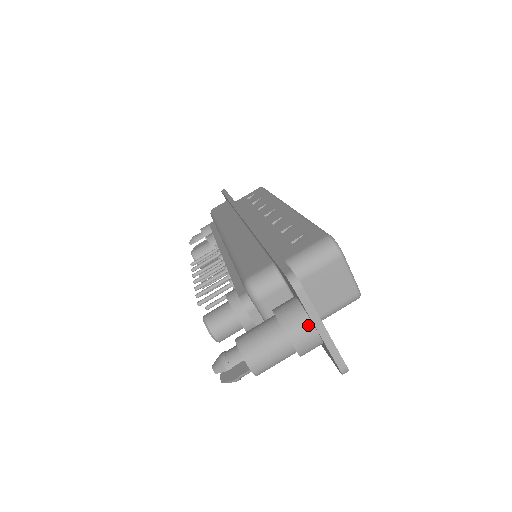
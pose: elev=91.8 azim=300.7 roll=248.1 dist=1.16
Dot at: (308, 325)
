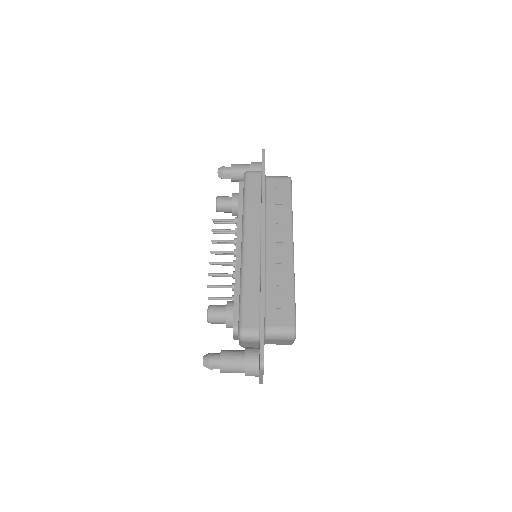
Dot at: (257, 373)
